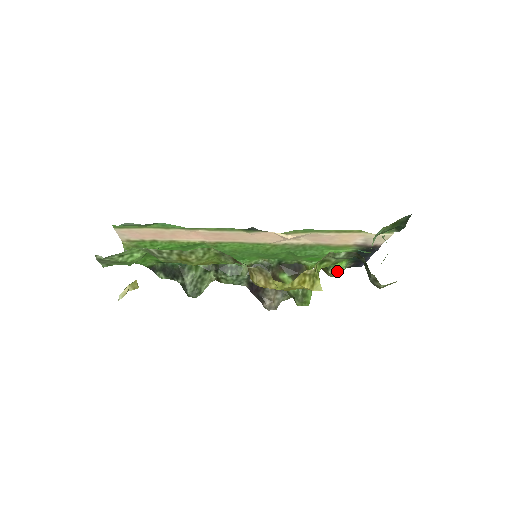
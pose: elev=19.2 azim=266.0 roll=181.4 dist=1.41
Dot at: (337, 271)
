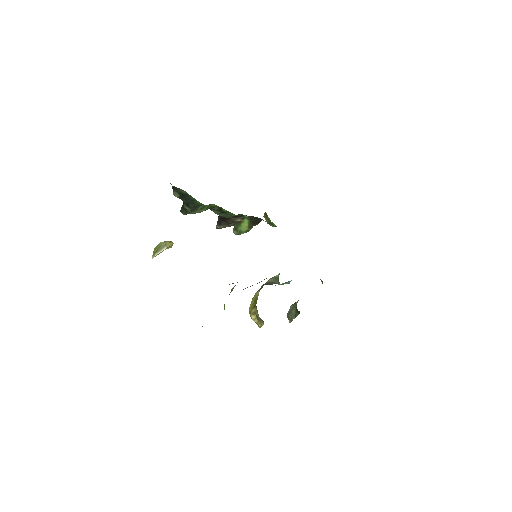
Dot at: (272, 226)
